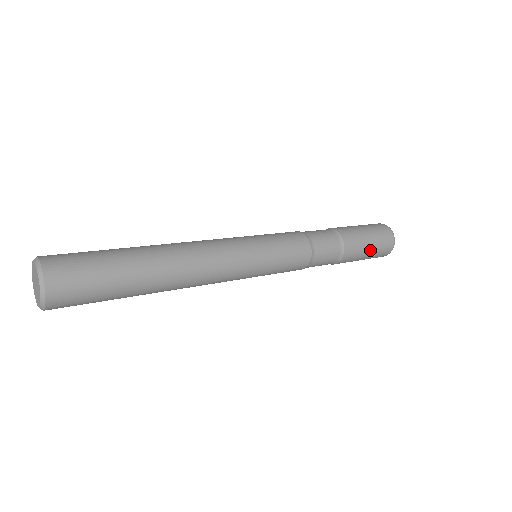
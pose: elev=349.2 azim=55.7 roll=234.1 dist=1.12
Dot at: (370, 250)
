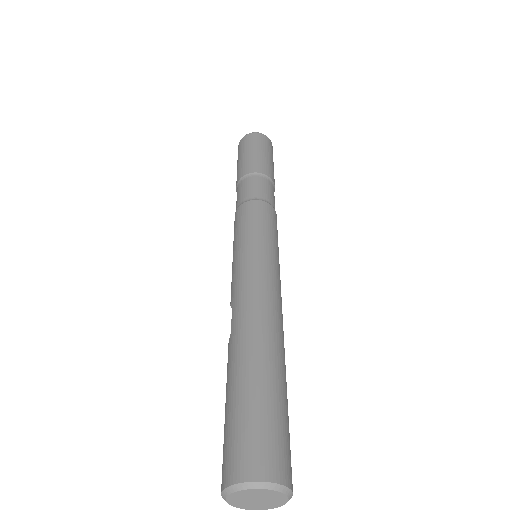
Dot at: occluded
